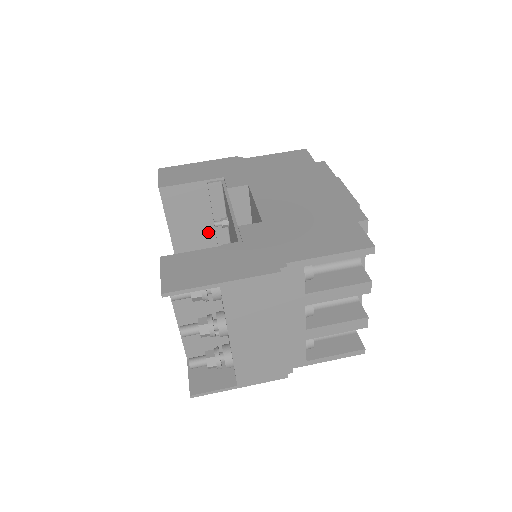
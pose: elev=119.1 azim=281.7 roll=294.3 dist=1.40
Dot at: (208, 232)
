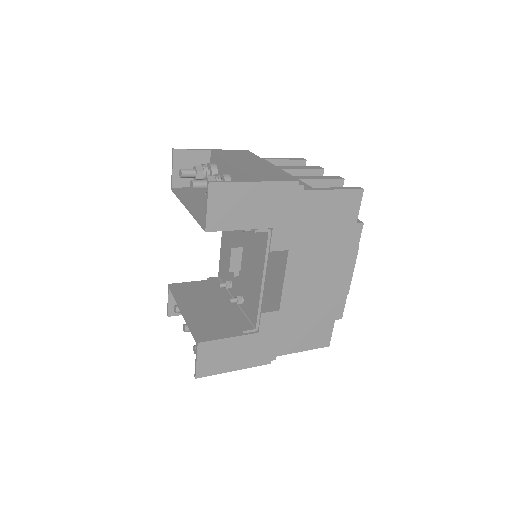
Dot at: (217, 307)
